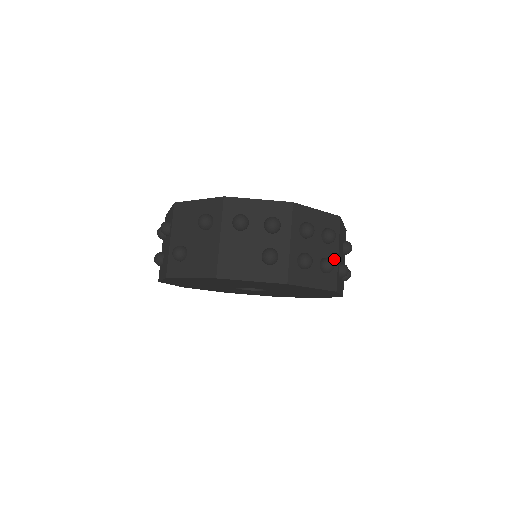
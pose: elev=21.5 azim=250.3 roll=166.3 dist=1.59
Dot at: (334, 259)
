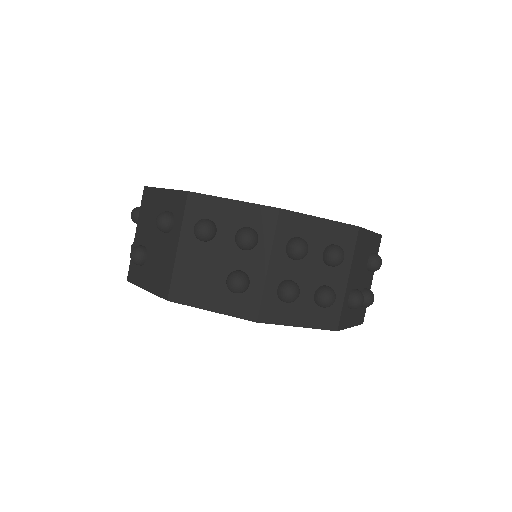
Dot at: (340, 287)
